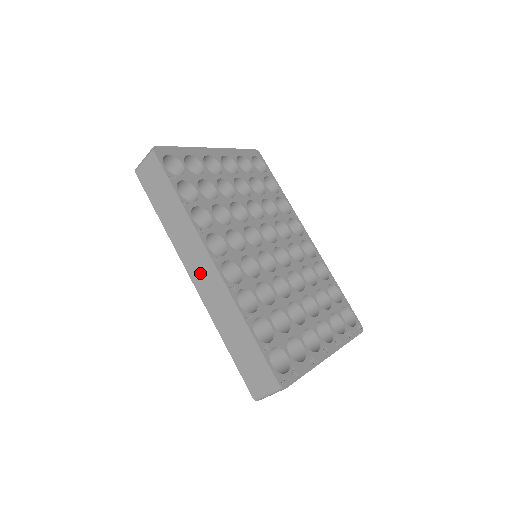
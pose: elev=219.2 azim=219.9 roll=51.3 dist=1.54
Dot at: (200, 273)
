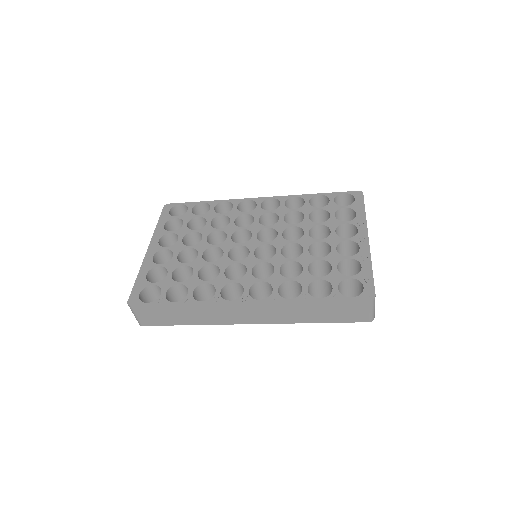
Dot at: (249, 316)
